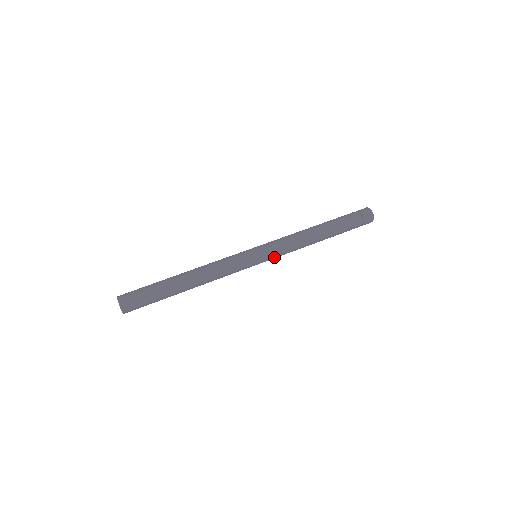
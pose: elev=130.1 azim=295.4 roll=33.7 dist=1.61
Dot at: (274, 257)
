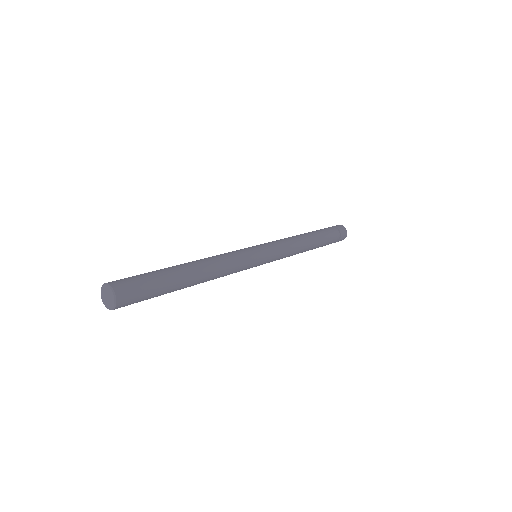
Dot at: (274, 248)
